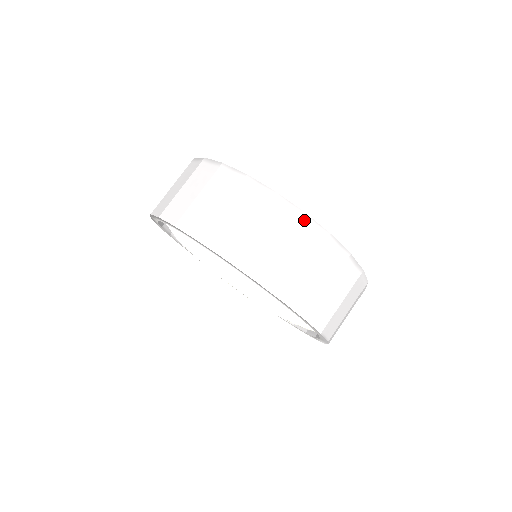
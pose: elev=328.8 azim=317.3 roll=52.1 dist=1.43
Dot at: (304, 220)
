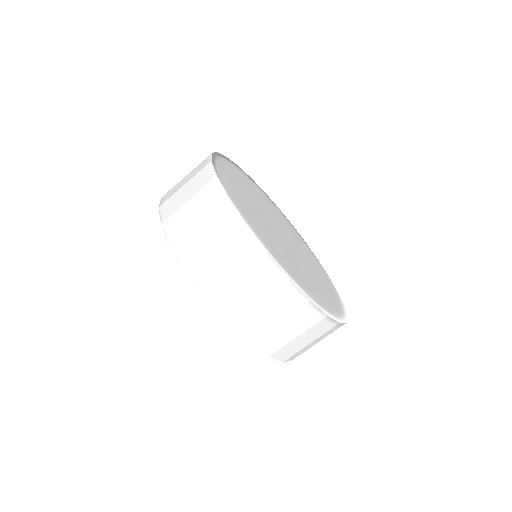
Dot at: (214, 182)
